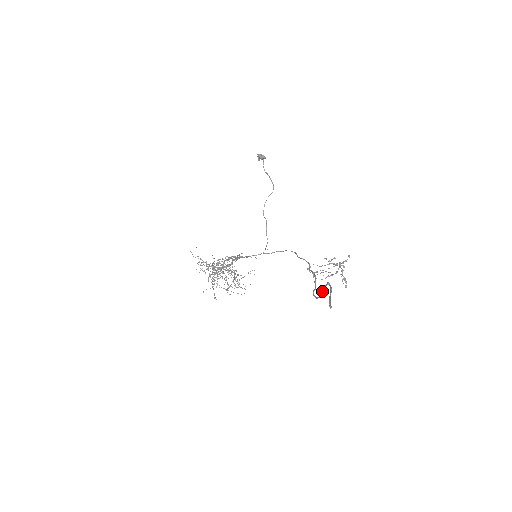
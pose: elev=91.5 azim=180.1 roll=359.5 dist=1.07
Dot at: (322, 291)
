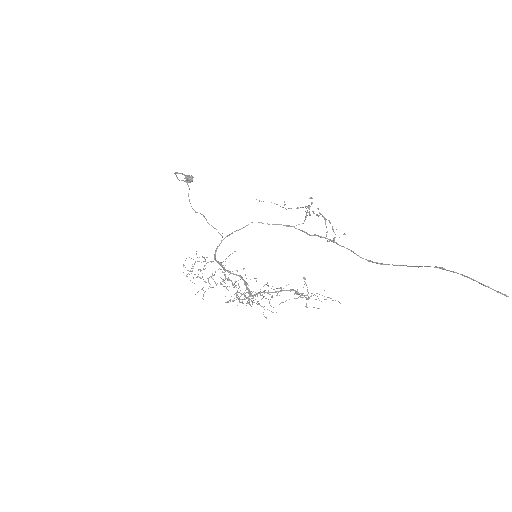
Dot at: occluded
